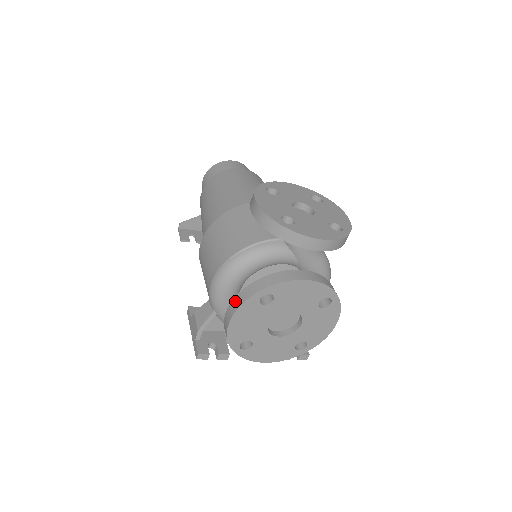
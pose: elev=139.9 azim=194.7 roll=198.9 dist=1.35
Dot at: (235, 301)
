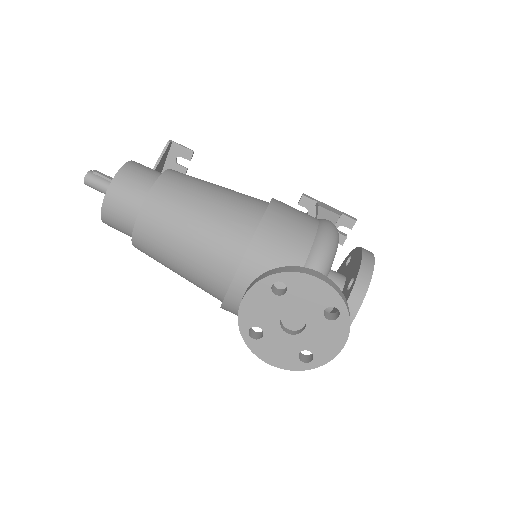
Dot at: occluded
